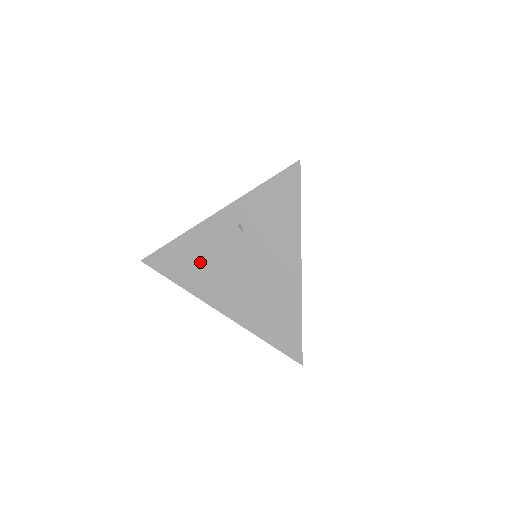
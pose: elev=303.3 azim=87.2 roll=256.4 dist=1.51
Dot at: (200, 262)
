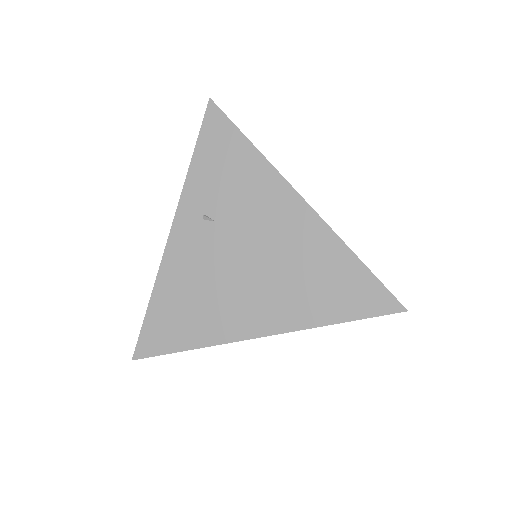
Dot at: (195, 298)
